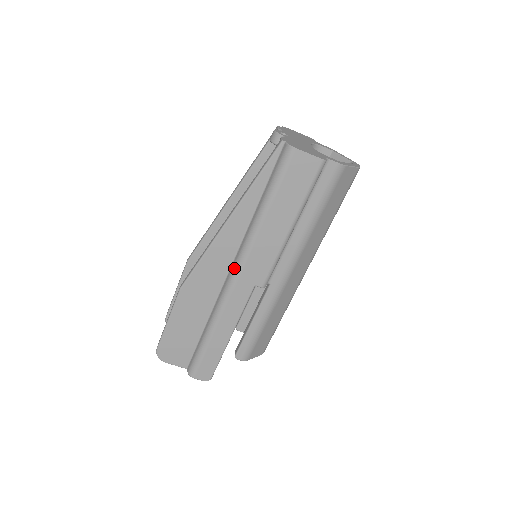
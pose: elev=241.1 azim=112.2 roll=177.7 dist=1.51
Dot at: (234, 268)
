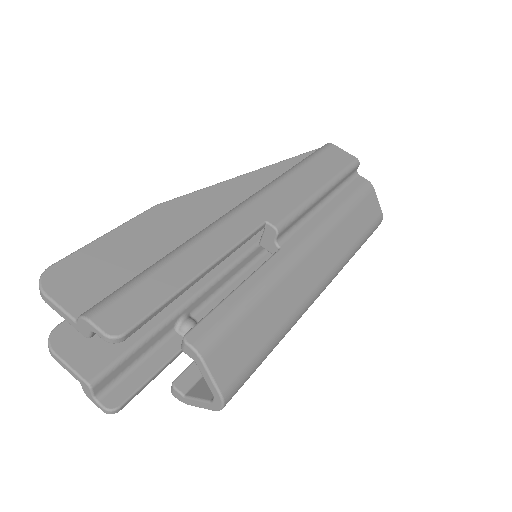
Dot at: (243, 201)
